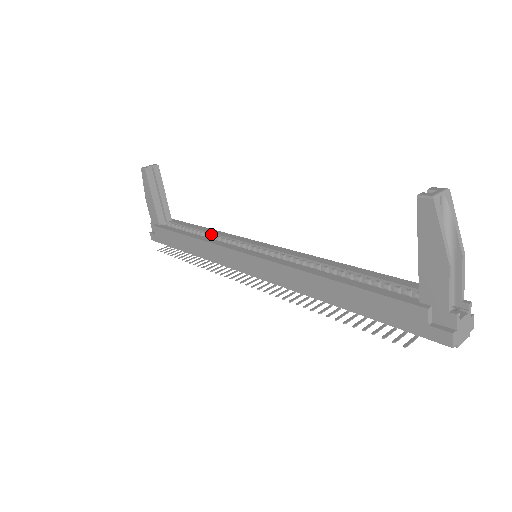
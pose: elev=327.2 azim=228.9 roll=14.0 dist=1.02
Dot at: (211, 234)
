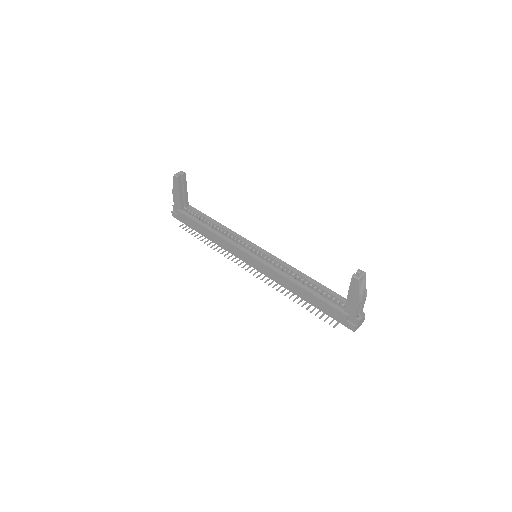
Dot at: (223, 230)
